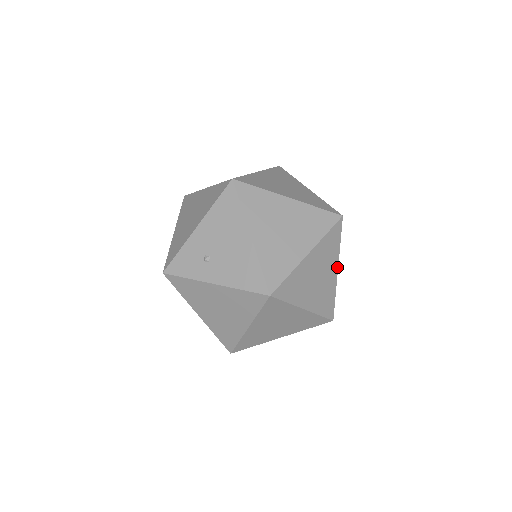
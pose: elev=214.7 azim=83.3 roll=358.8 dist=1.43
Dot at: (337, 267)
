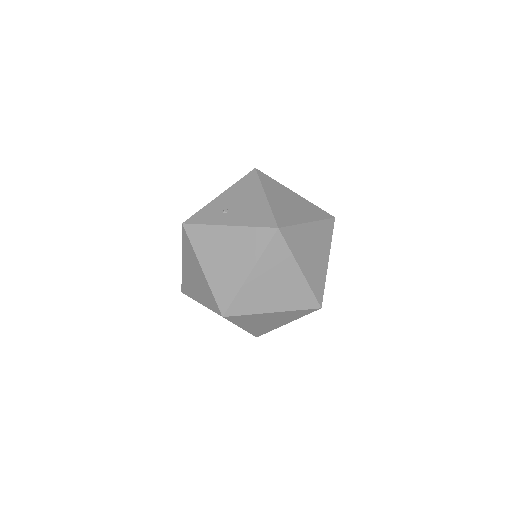
Dot at: (328, 258)
